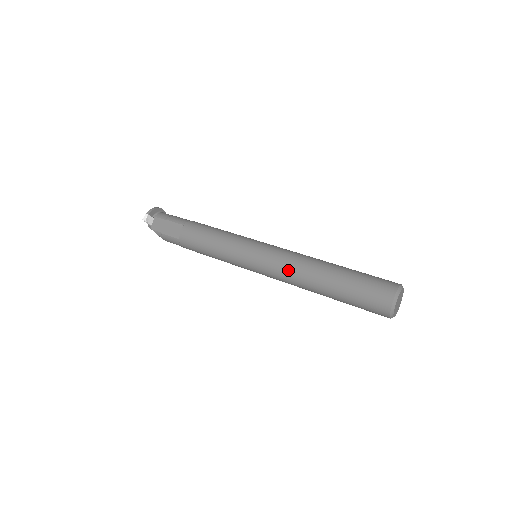
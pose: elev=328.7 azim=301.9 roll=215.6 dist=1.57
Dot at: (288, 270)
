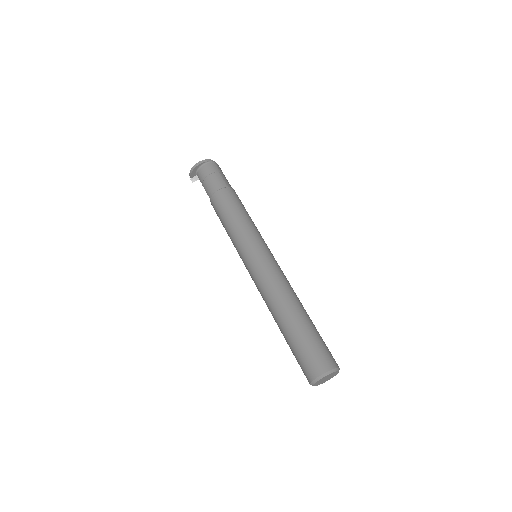
Dot at: occluded
